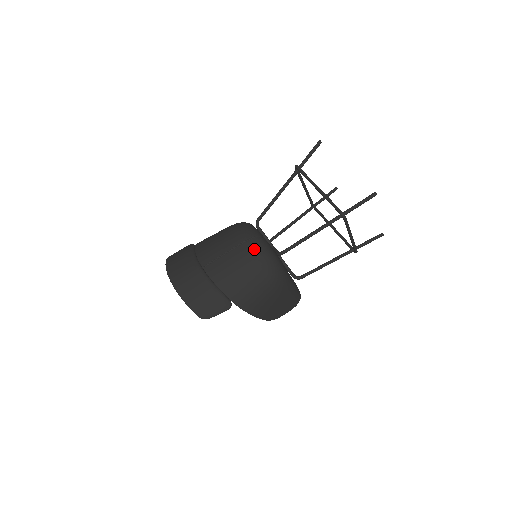
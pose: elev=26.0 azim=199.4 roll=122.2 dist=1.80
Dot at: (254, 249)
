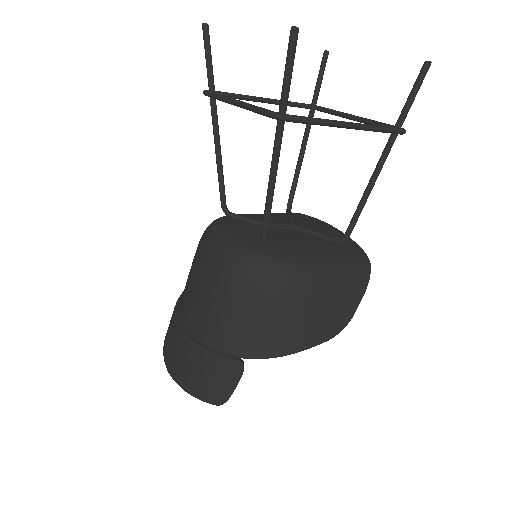
Dot at: (219, 264)
